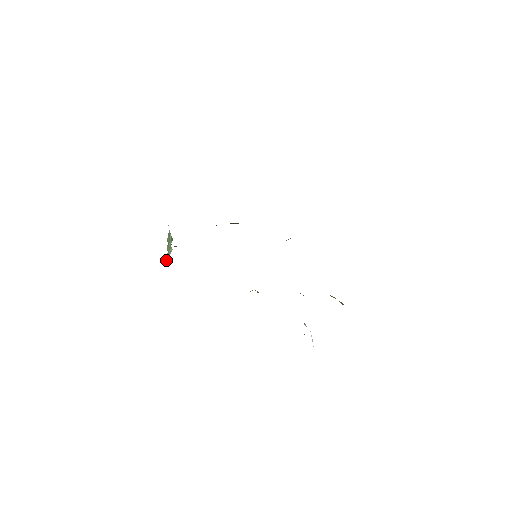
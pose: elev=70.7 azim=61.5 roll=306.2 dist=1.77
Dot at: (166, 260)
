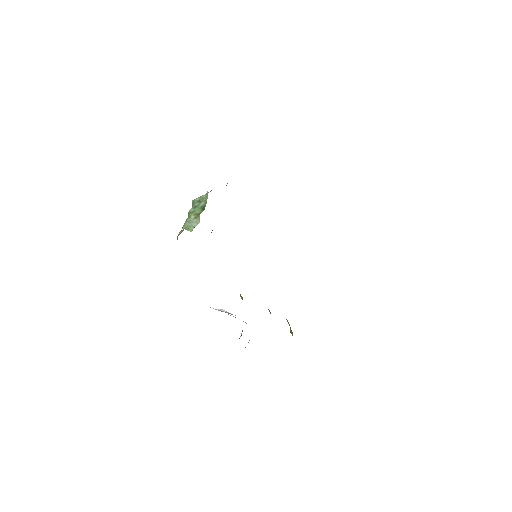
Dot at: (186, 229)
